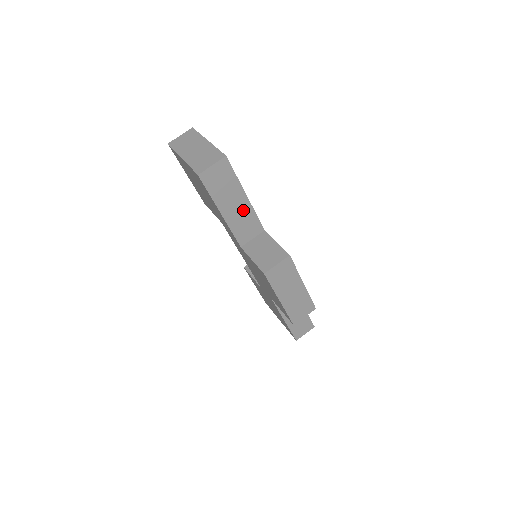
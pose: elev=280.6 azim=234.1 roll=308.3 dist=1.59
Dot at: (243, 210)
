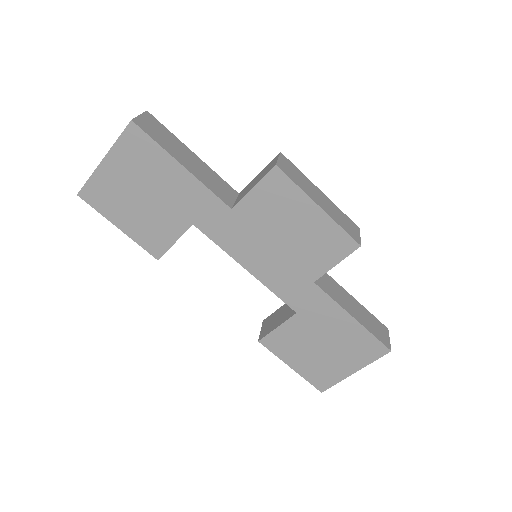
Dot at: (202, 168)
